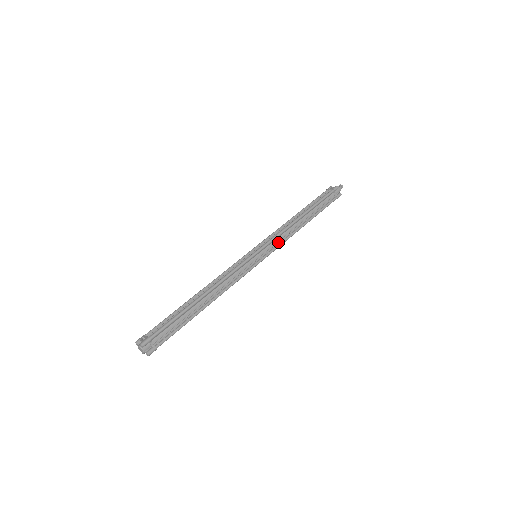
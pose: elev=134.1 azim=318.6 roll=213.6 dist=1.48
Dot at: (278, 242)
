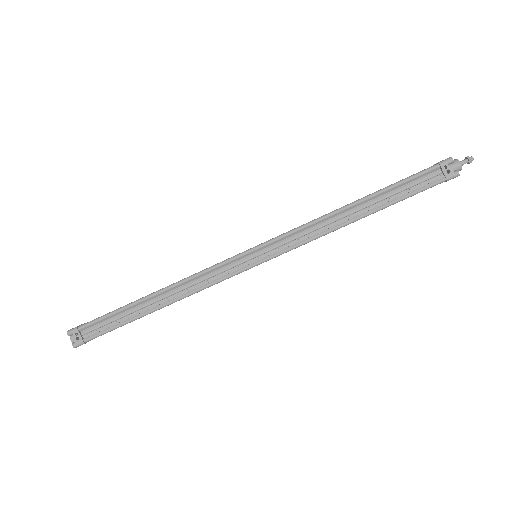
Dot at: occluded
